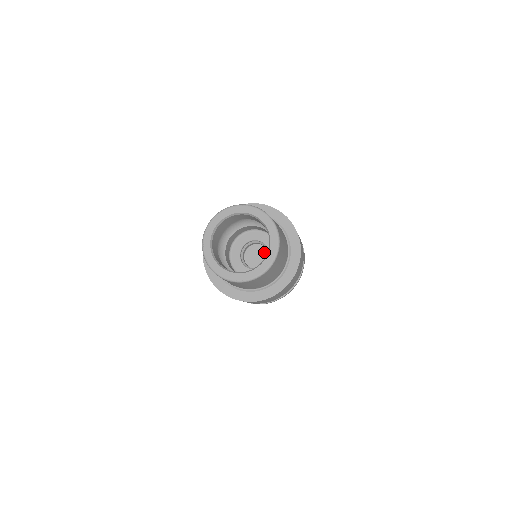
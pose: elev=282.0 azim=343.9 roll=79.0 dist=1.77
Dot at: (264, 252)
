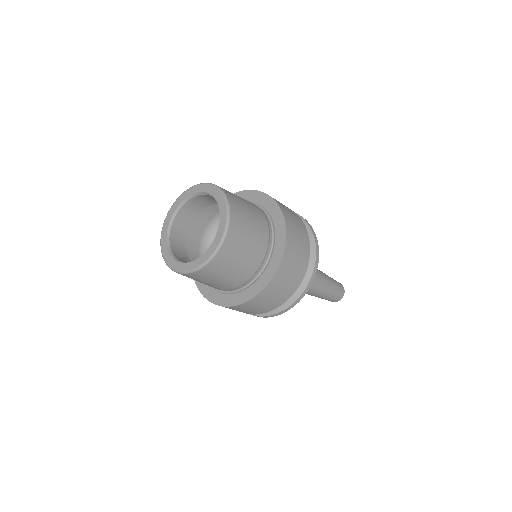
Dot at: occluded
